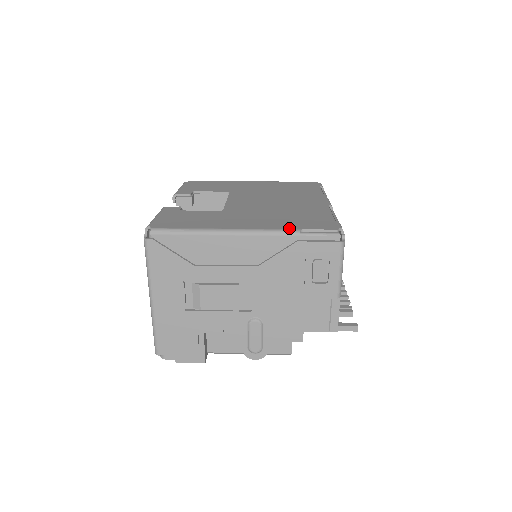
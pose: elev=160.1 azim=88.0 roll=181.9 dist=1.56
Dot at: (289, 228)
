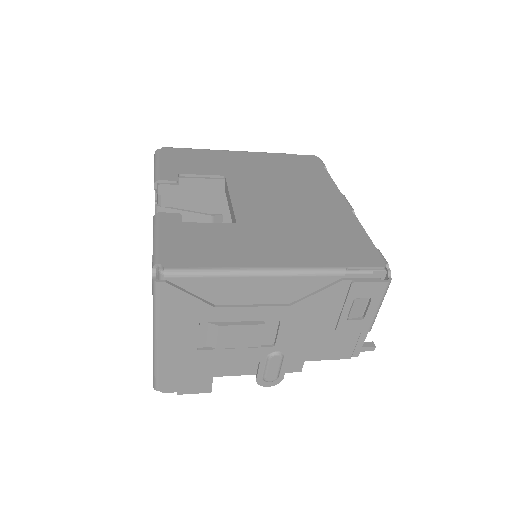
Dot at: (332, 265)
